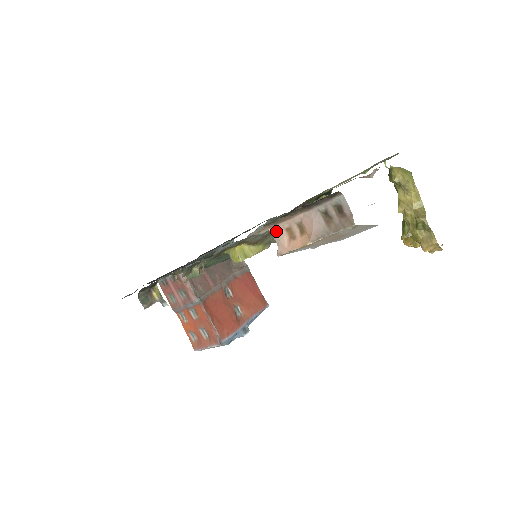
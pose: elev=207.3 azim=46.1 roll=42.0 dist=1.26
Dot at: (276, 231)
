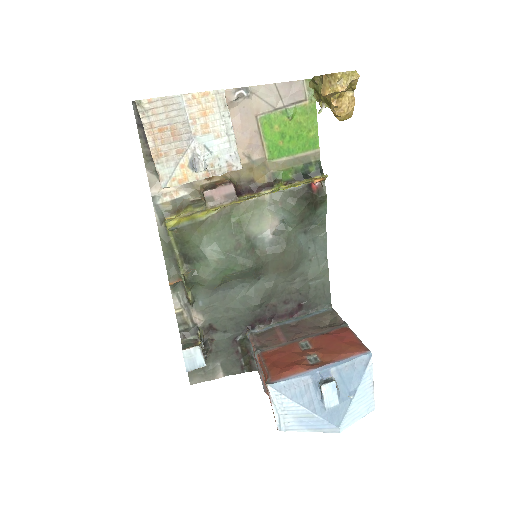
Dot at: occluded
